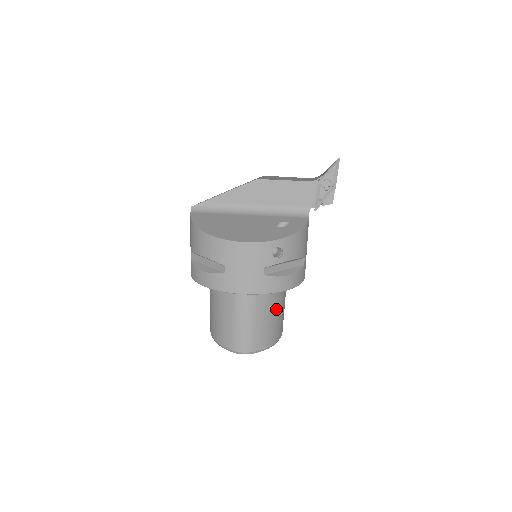
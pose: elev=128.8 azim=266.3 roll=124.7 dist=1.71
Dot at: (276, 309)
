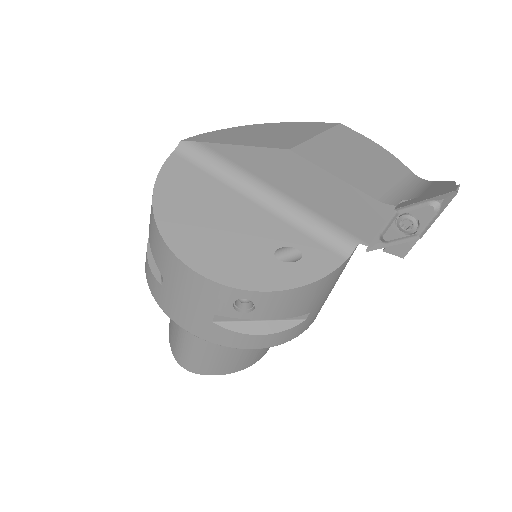
Dot at: occluded
